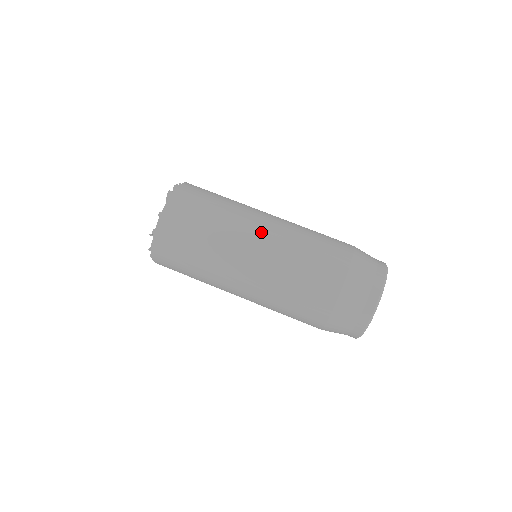
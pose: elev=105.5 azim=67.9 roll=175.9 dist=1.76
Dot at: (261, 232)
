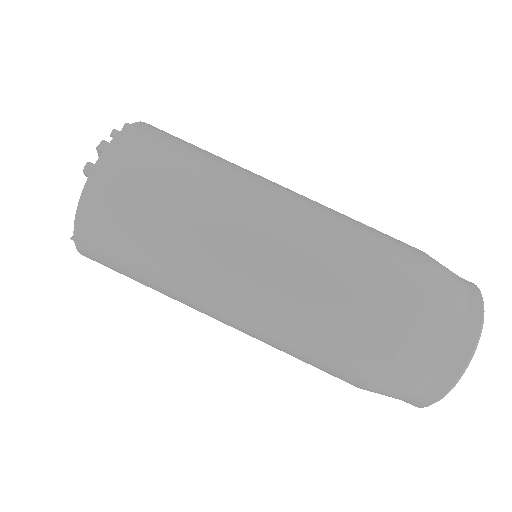
Dot at: (249, 262)
